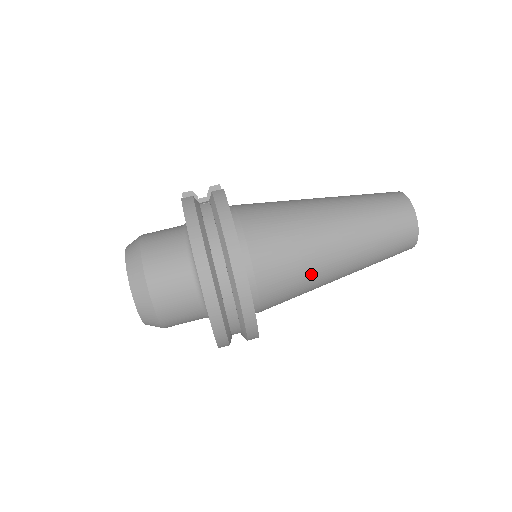
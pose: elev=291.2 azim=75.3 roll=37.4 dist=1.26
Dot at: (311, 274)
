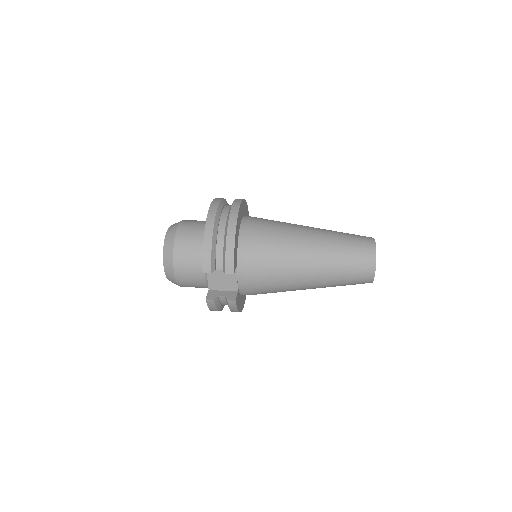
Dot at: (286, 235)
